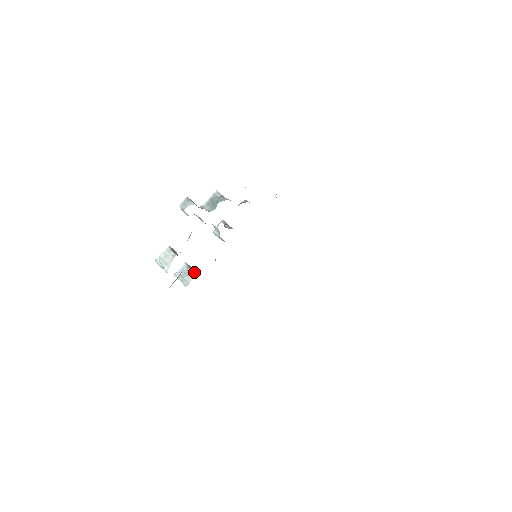
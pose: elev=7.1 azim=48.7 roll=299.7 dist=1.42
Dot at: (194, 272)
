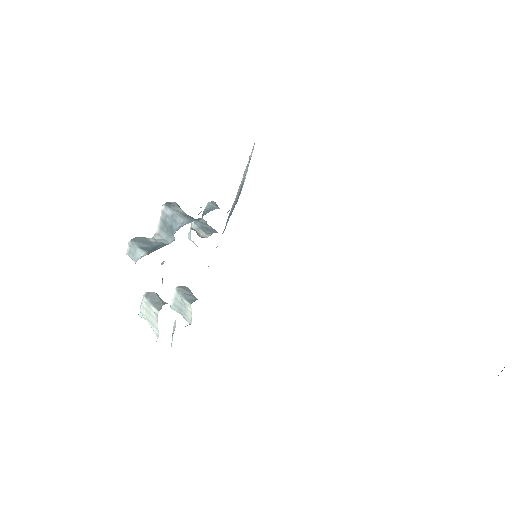
Dot at: (191, 300)
